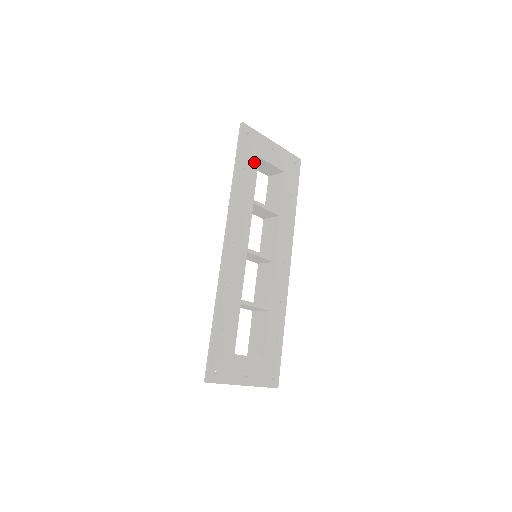
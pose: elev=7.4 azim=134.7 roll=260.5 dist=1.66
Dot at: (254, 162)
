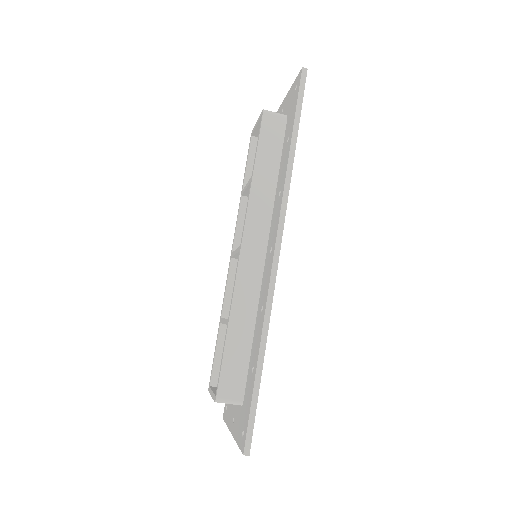
Dot at: occluded
